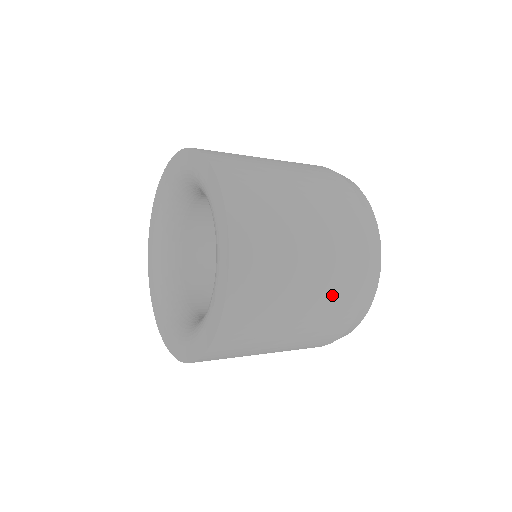
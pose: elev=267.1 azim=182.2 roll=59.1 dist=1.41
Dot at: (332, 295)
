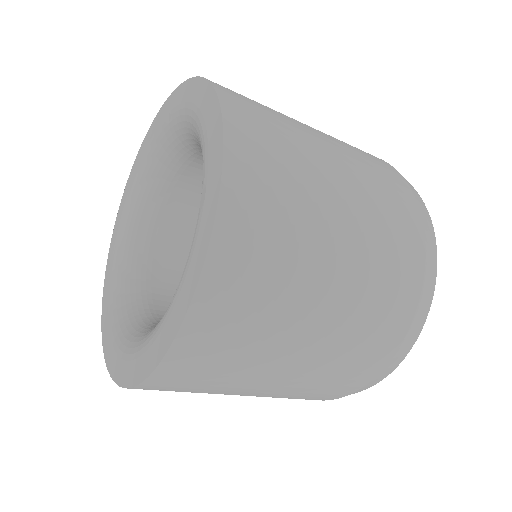
Dot at: (380, 221)
